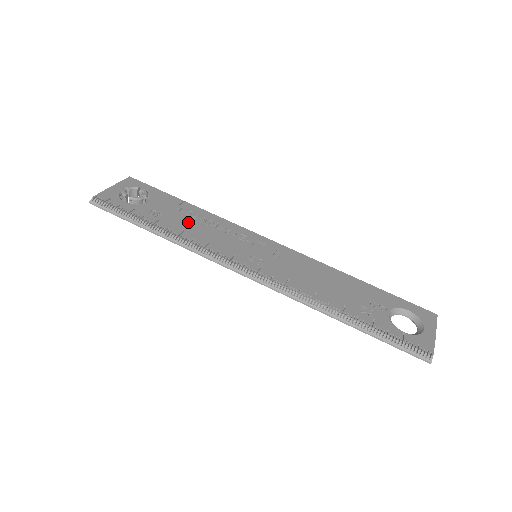
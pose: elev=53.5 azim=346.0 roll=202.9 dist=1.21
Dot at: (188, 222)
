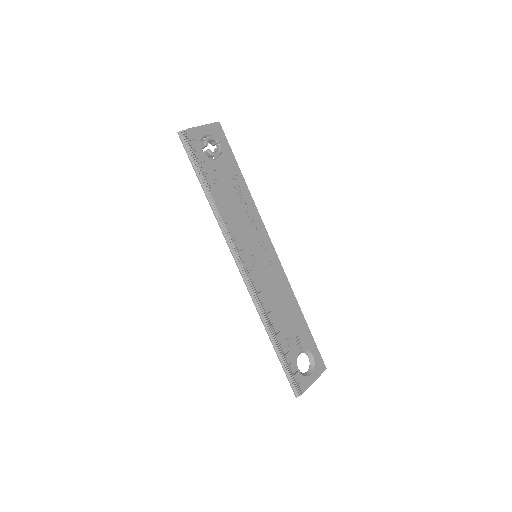
Dot at: (232, 198)
